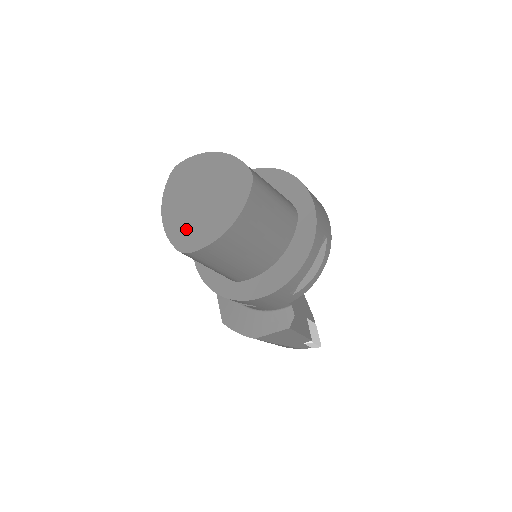
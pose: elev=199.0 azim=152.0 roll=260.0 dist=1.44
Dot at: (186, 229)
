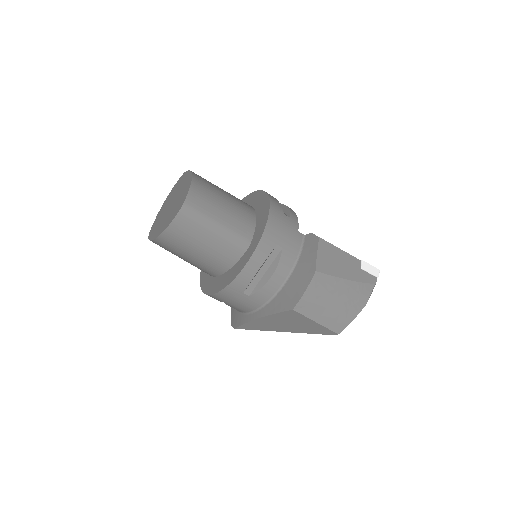
Dot at: (174, 210)
